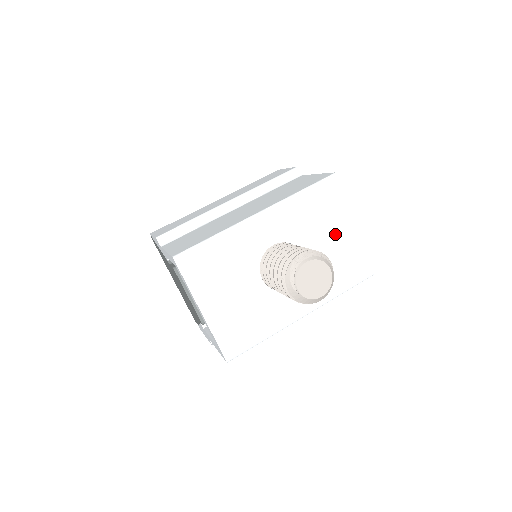
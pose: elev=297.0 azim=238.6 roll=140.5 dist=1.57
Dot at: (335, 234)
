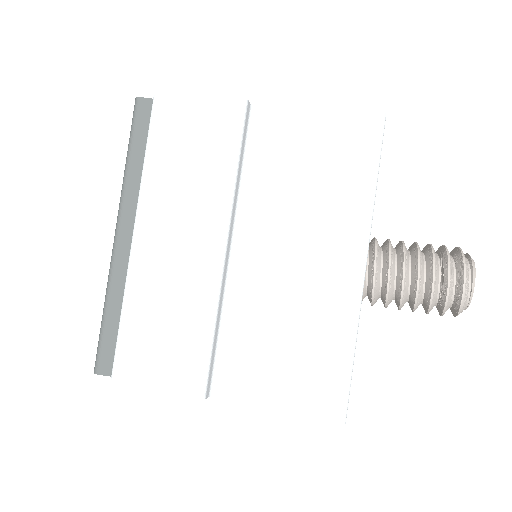
Dot at: occluded
